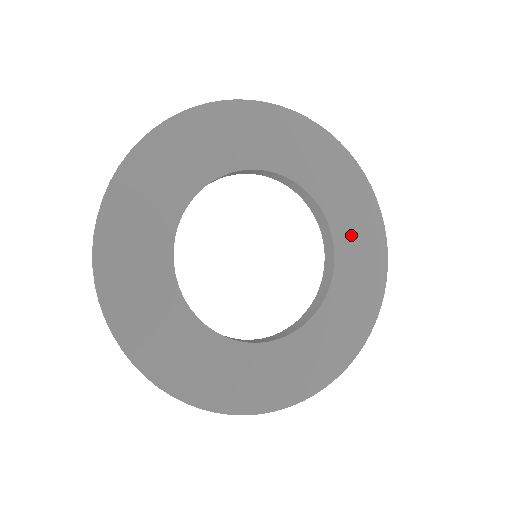
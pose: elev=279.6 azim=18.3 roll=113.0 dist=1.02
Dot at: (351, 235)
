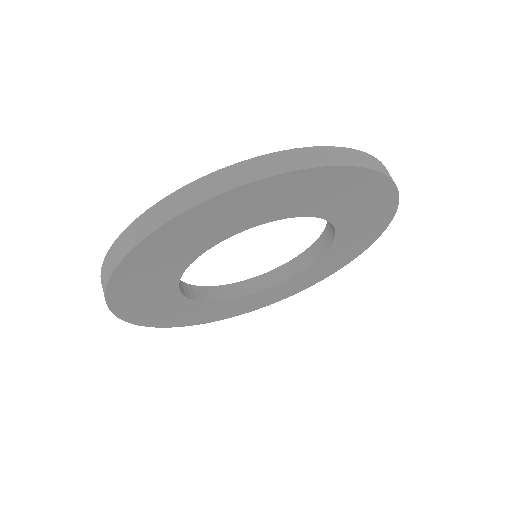
Dot at: (346, 245)
